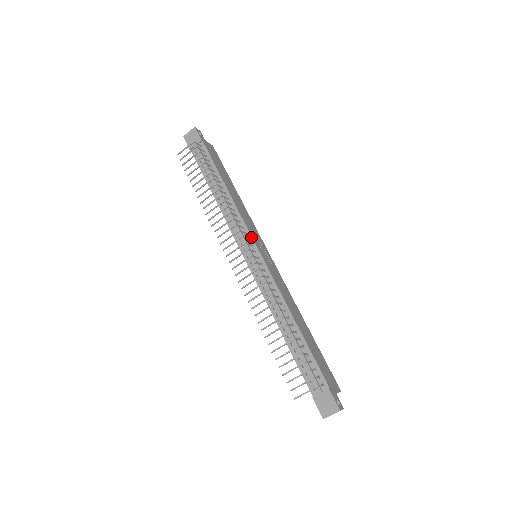
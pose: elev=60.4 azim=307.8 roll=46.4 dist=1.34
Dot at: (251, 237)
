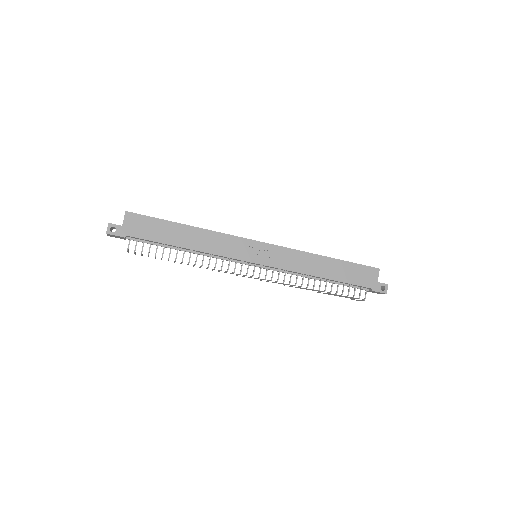
Dot at: (242, 261)
